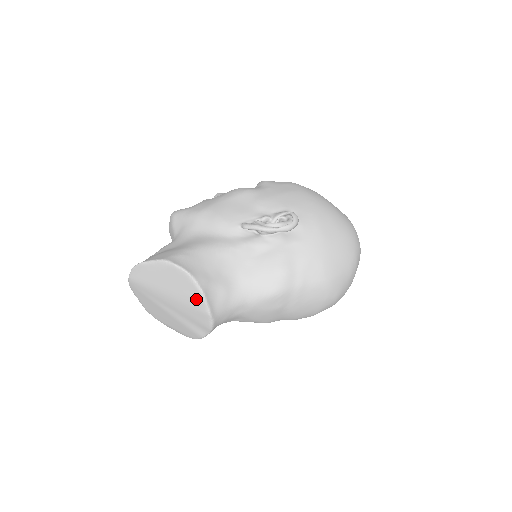
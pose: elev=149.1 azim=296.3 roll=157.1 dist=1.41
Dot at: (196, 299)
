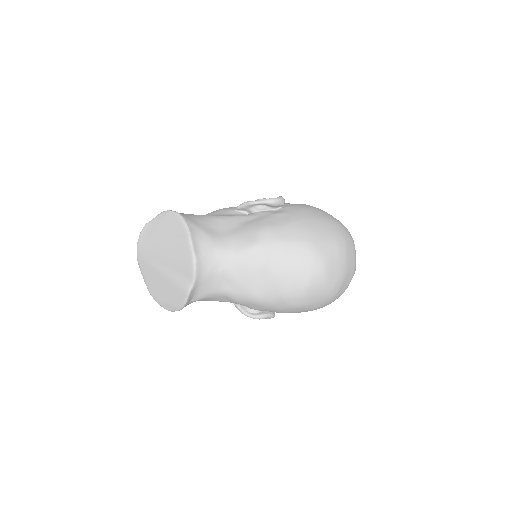
Dot at: (183, 237)
